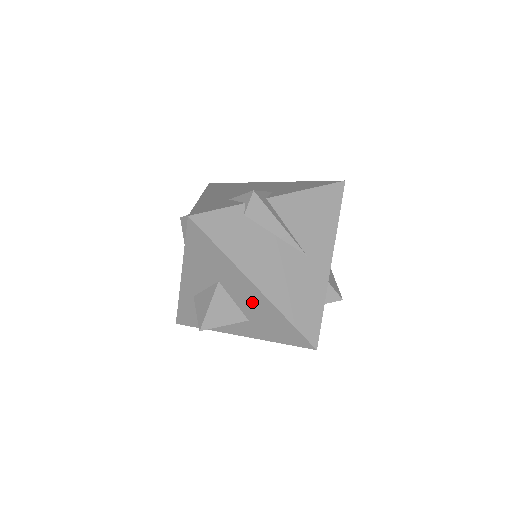
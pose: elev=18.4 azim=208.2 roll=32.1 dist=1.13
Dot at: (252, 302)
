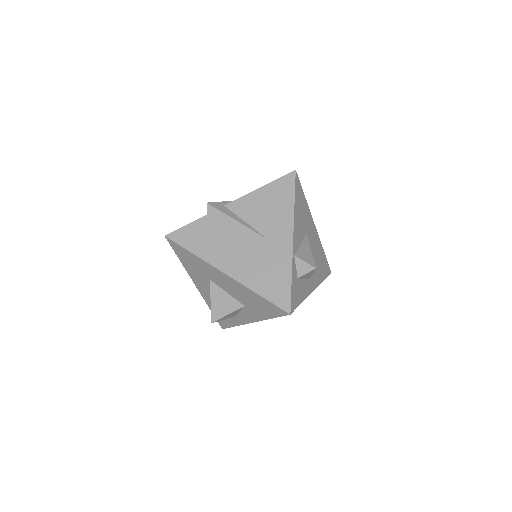
Dot at: (233, 288)
